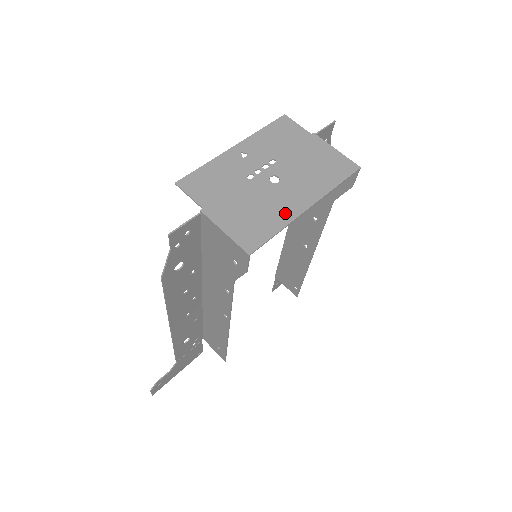
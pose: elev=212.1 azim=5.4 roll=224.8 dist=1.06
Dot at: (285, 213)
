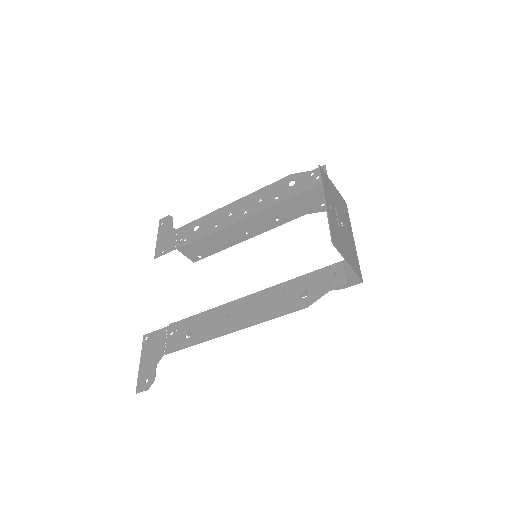
Dot at: (354, 248)
